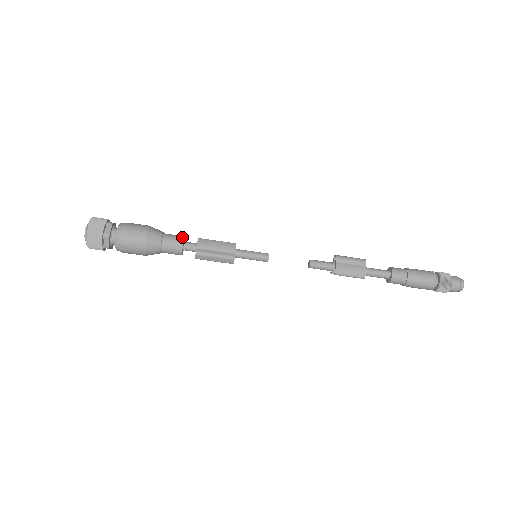
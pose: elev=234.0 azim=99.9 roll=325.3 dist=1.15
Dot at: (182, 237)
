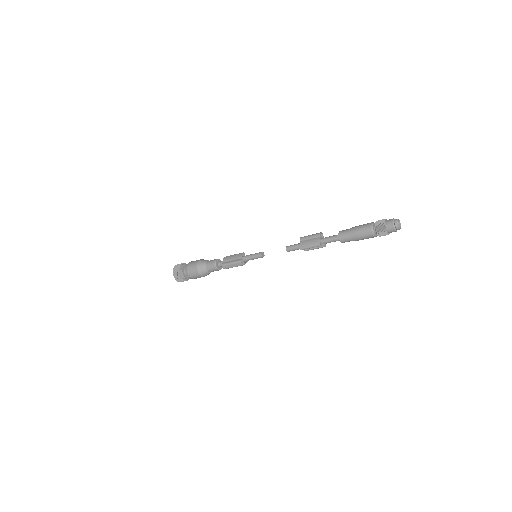
Dot at: (216, 259)
